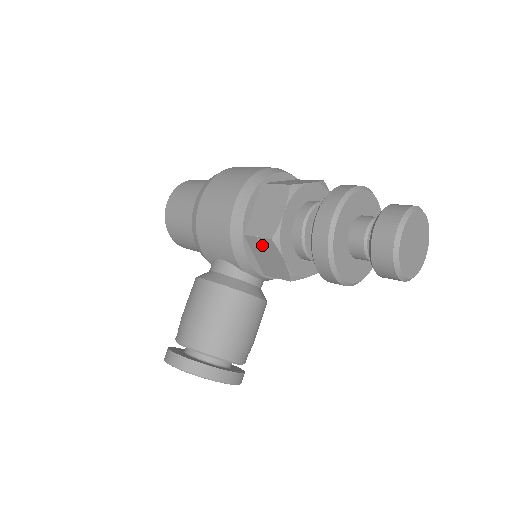
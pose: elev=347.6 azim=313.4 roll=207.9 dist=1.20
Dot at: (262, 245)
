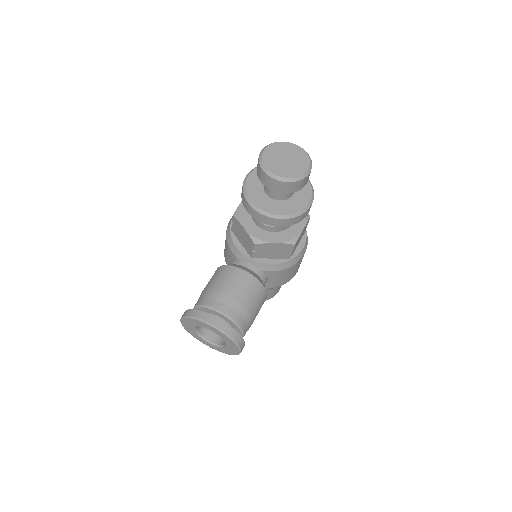
Dot at: (236, 227)
